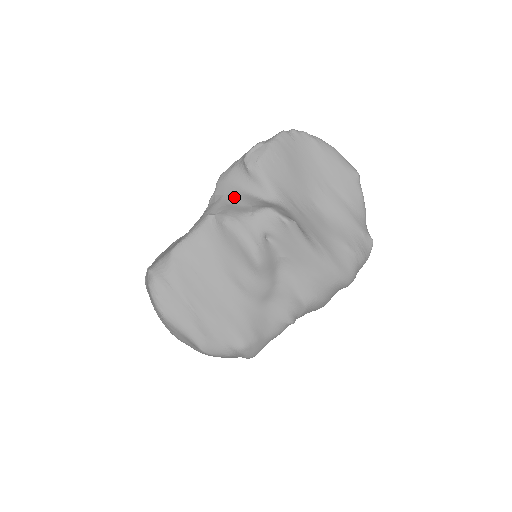
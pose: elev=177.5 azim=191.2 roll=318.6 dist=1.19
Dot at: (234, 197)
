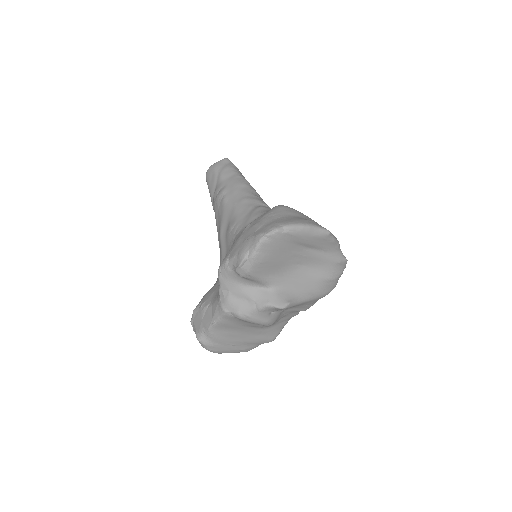
Dot at: (238, 293)
